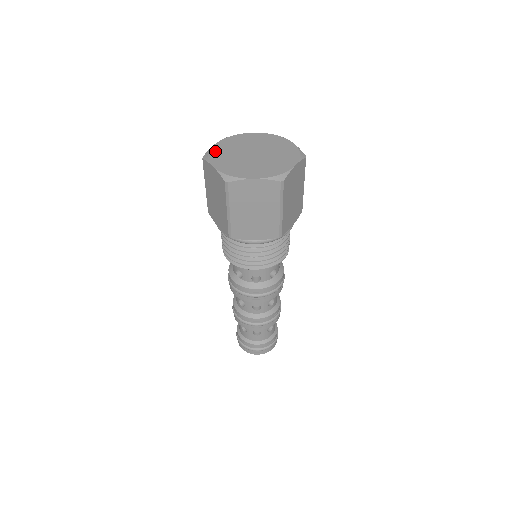
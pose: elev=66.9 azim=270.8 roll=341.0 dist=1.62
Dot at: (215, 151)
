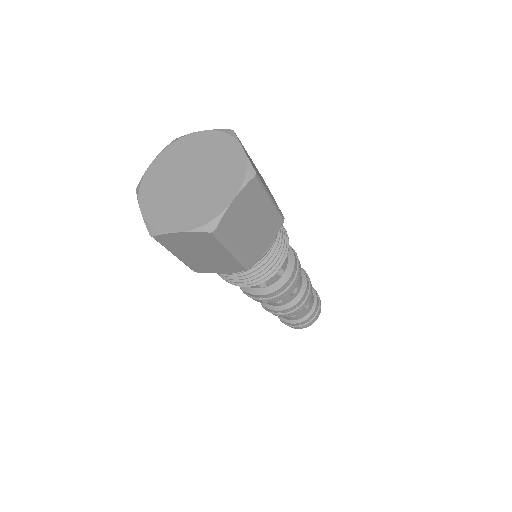
Dot at: (153, 217)
